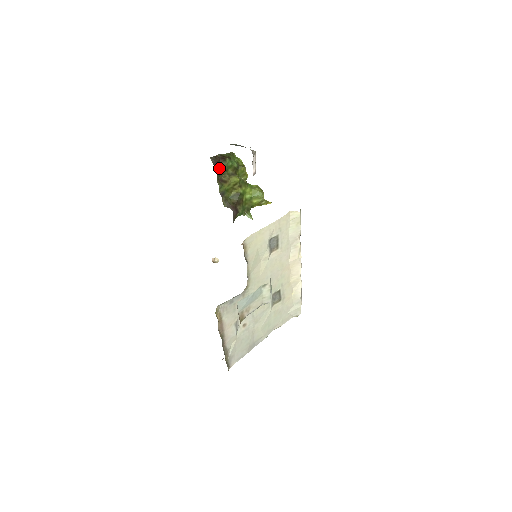
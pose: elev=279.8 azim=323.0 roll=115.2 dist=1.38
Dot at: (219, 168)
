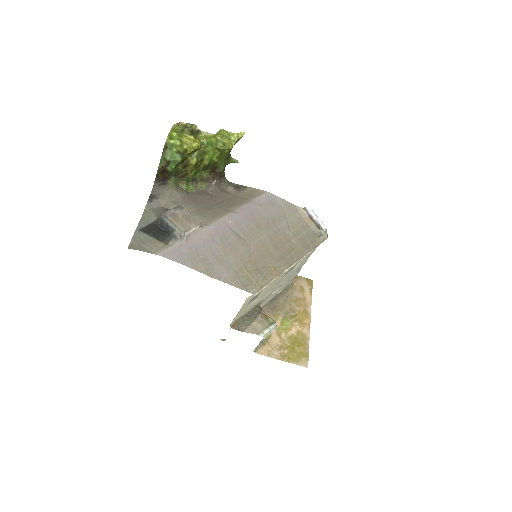
Dot at: (170, 177)
